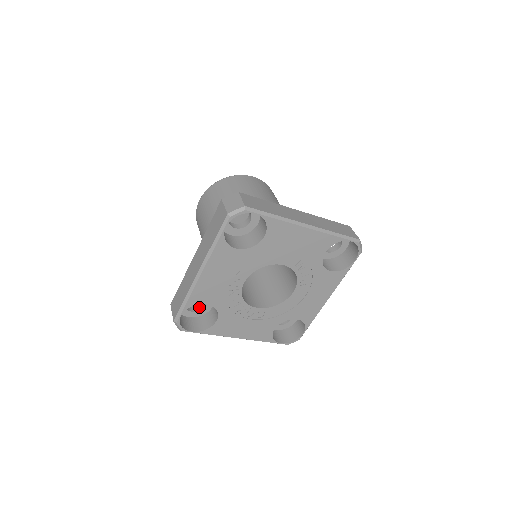
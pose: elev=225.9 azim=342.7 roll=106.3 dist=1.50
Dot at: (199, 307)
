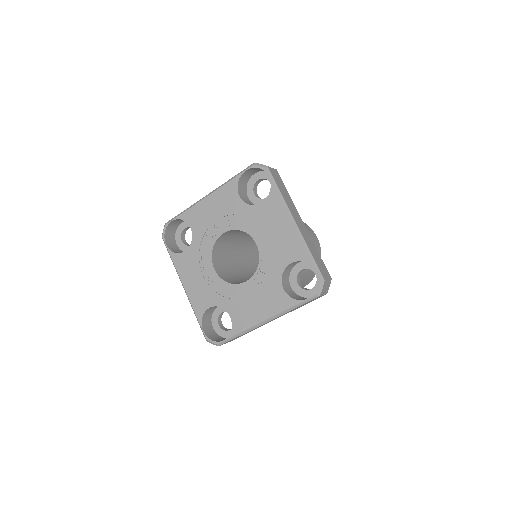
Dot at: (189, 245)
